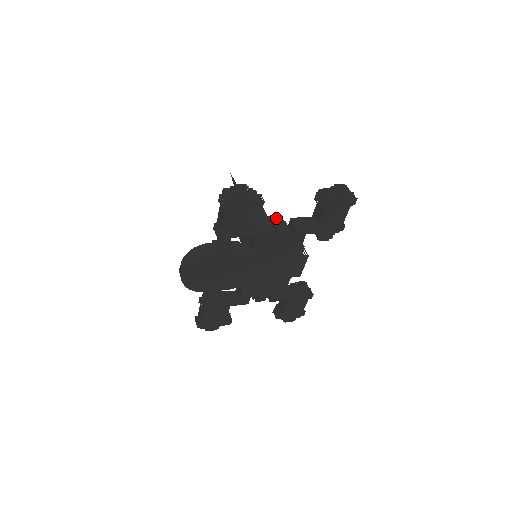
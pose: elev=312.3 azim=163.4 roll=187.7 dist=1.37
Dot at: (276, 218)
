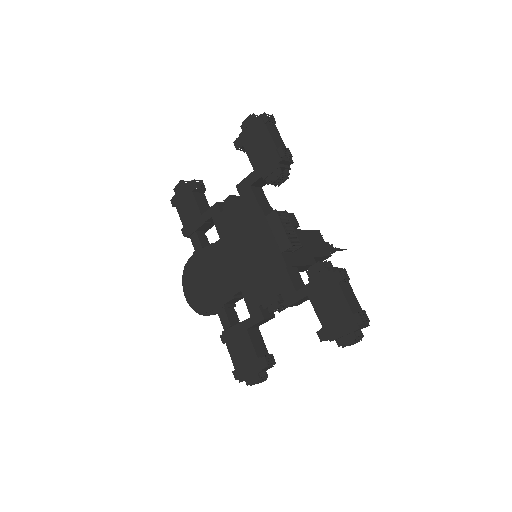
Dot at: occluded
